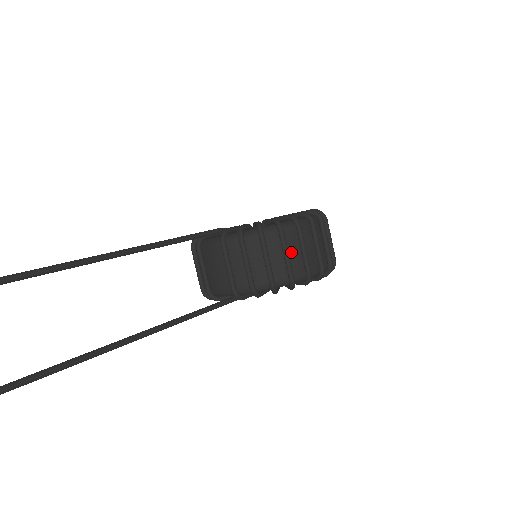
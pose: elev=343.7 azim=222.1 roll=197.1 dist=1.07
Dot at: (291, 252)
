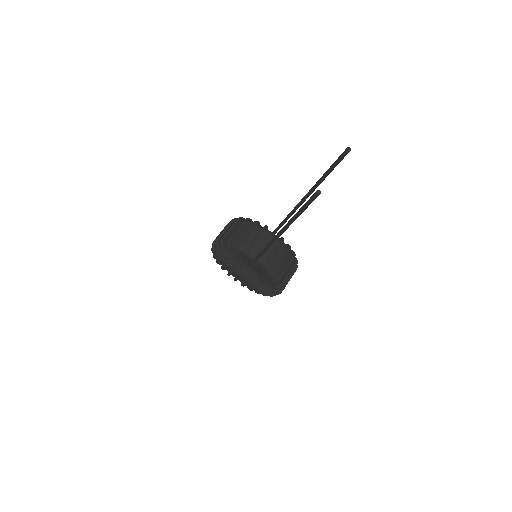
Dot at: occluded
